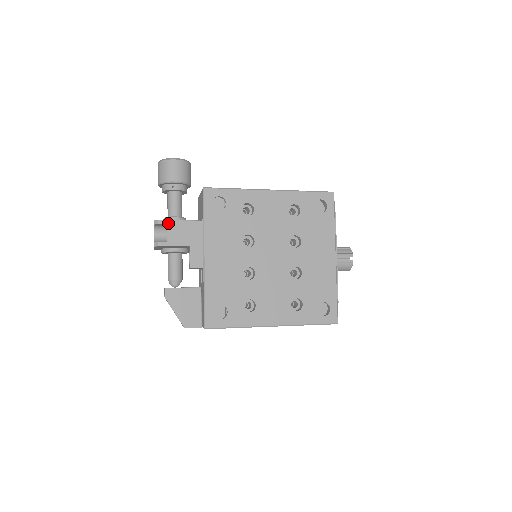
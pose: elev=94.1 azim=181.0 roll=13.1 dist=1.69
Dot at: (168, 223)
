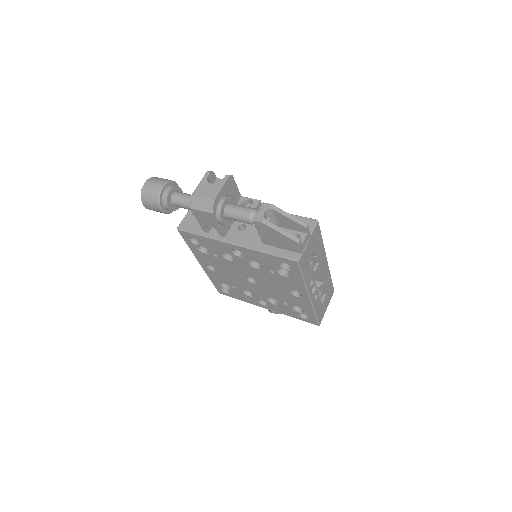
Dot at: (216, 178)
